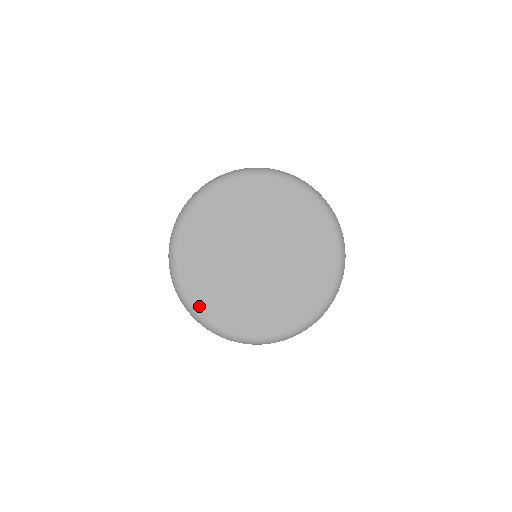
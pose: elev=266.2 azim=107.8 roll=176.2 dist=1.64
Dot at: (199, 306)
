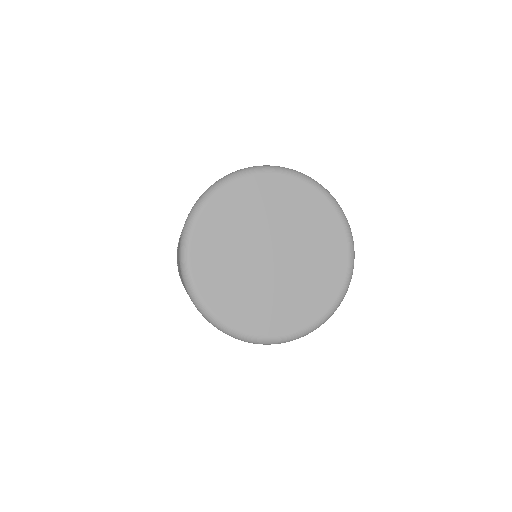
Dot at: (217, 310)
